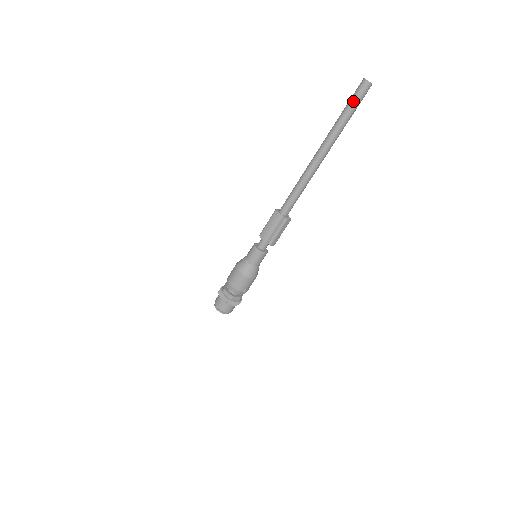
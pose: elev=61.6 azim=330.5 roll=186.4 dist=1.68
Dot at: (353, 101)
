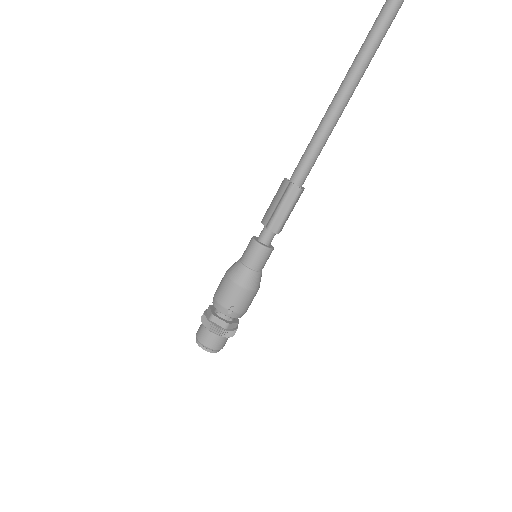
Dot at: out of frame
